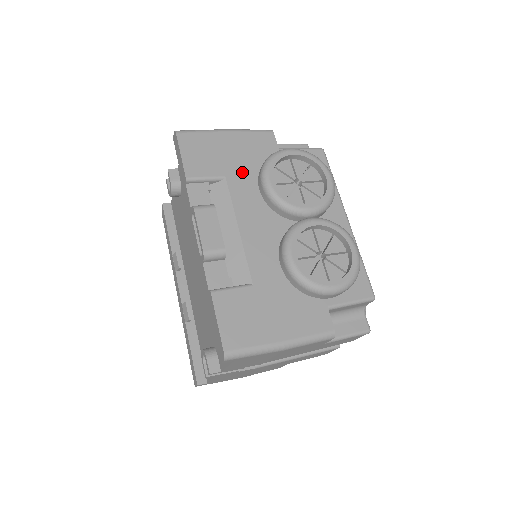
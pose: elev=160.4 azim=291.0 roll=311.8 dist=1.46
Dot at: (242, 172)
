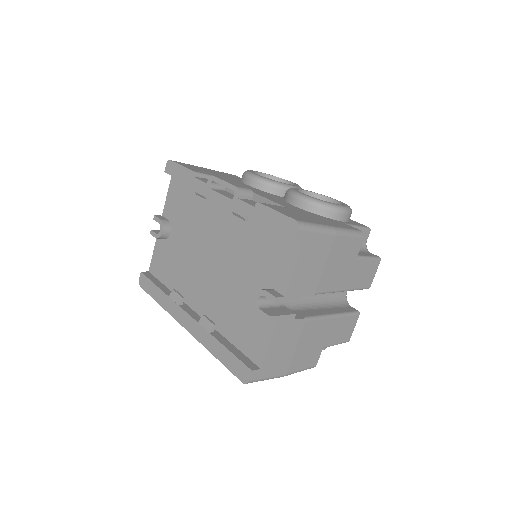
Dot at: (230, 179)
